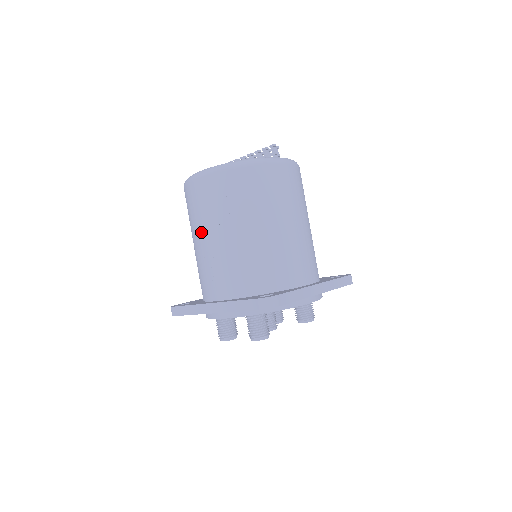
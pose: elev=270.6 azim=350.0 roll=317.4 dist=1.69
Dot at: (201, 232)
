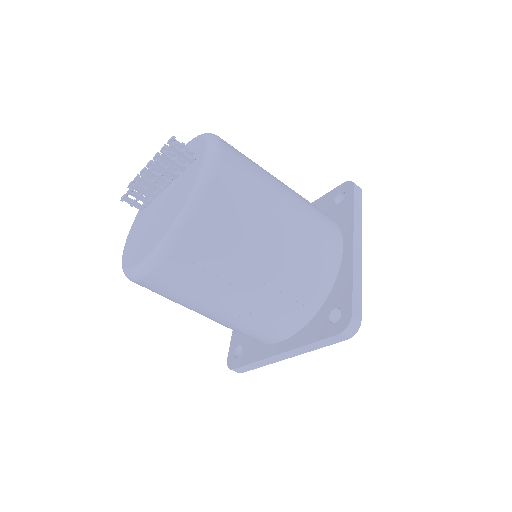
Dot at: (203, 310)
